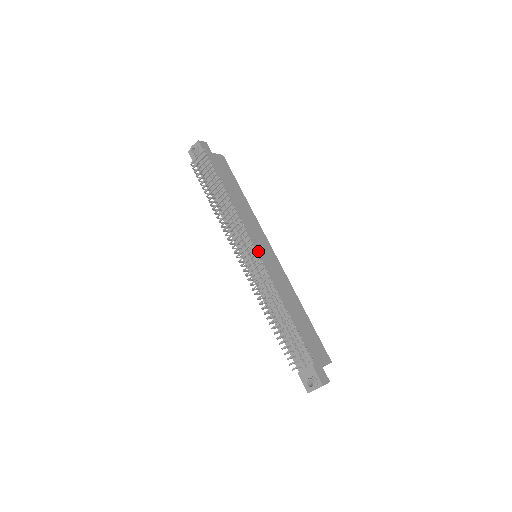
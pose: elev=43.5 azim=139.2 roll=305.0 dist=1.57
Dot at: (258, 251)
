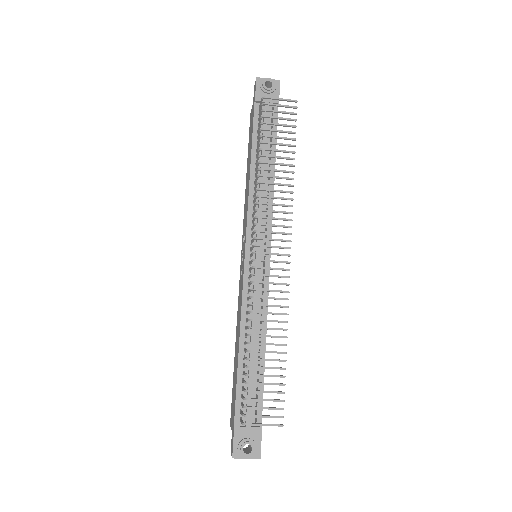
Dot at: (270, 255)
